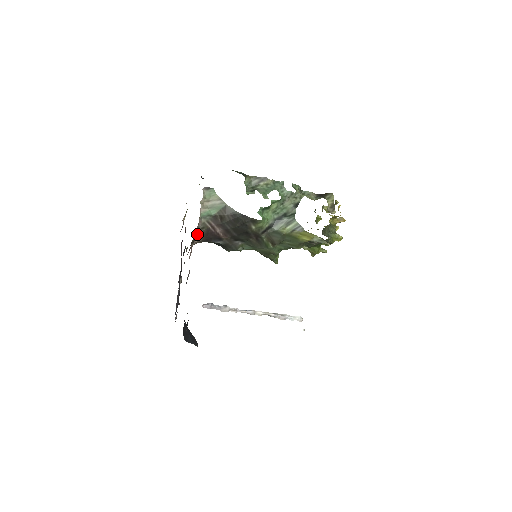
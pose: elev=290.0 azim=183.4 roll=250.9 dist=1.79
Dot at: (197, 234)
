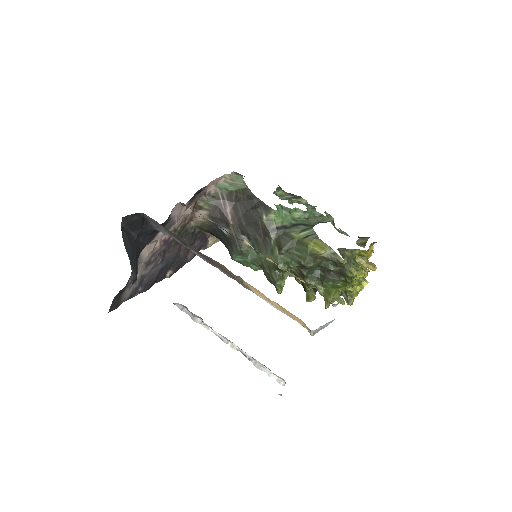
Dot at: (205, 198)
